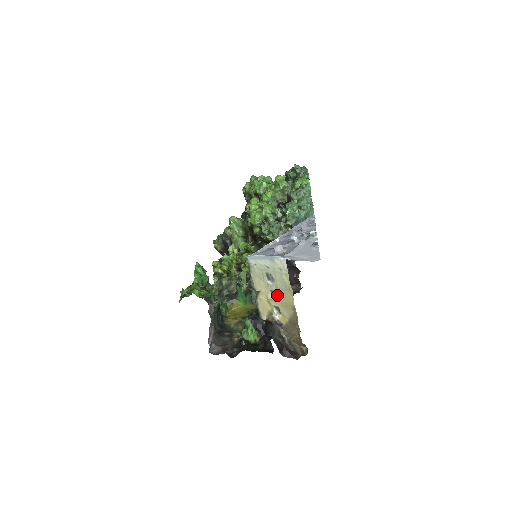
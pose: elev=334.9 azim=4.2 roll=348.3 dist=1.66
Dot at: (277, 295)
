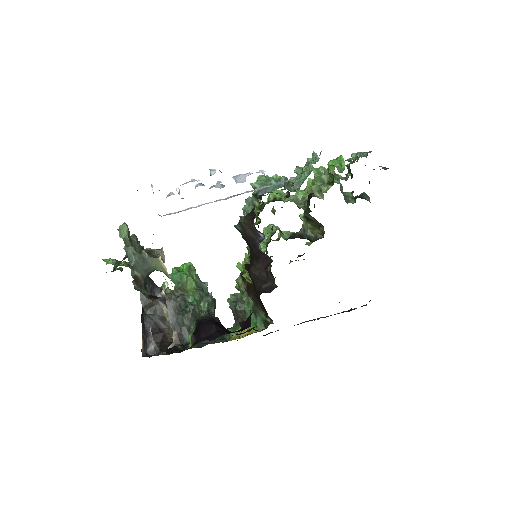
Dot at: occluded
